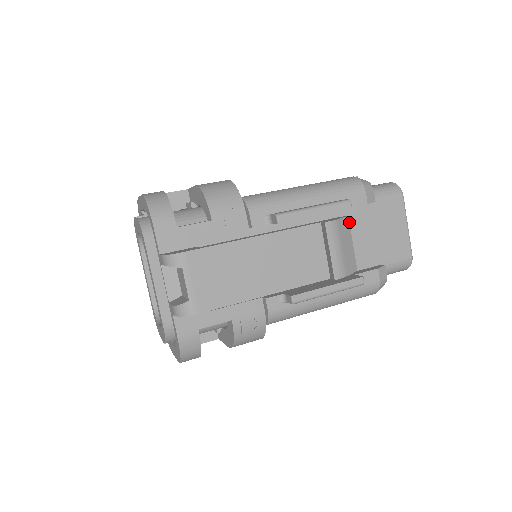
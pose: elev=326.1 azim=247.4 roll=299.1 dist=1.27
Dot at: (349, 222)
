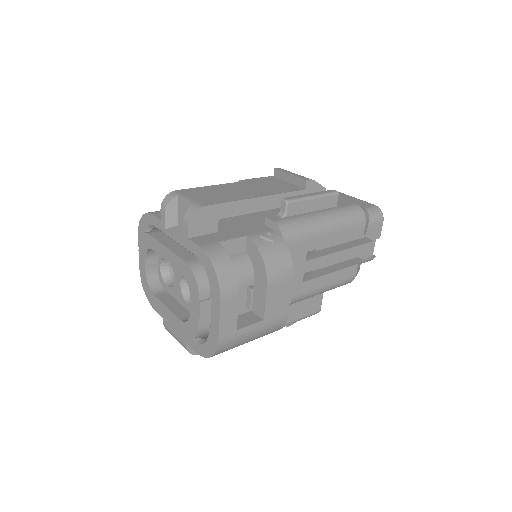
Dot at: occluded
